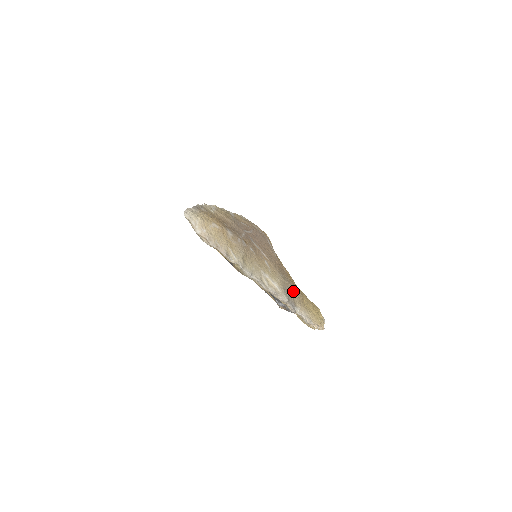
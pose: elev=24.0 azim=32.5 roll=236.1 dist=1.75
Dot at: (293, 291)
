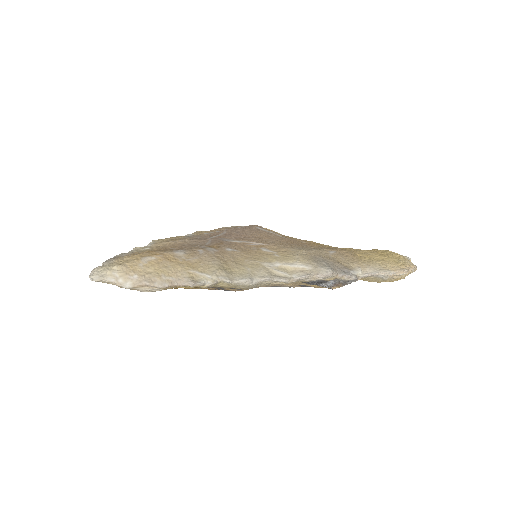
Dot at: (331, 255)
